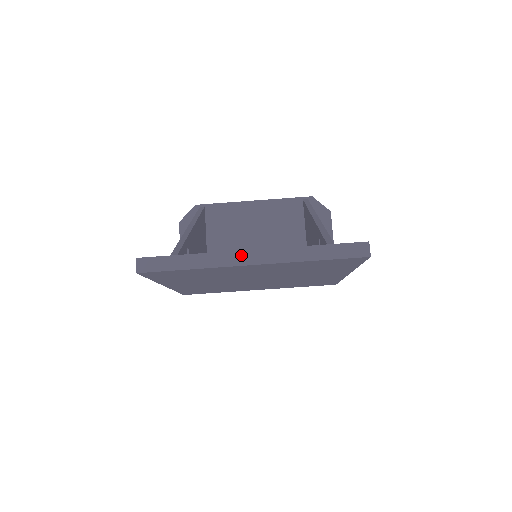
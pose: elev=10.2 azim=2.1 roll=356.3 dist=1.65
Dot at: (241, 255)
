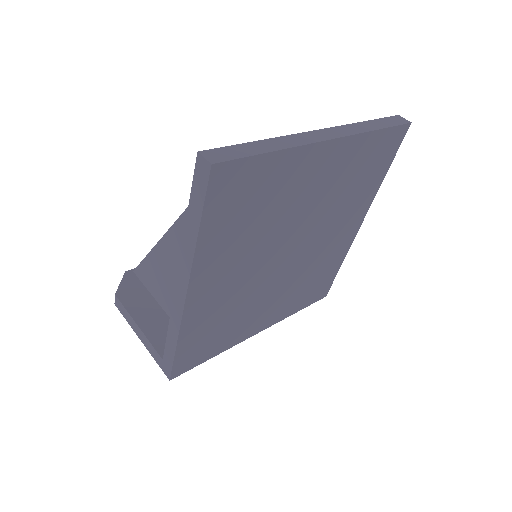
Dot at: (313, 134)
